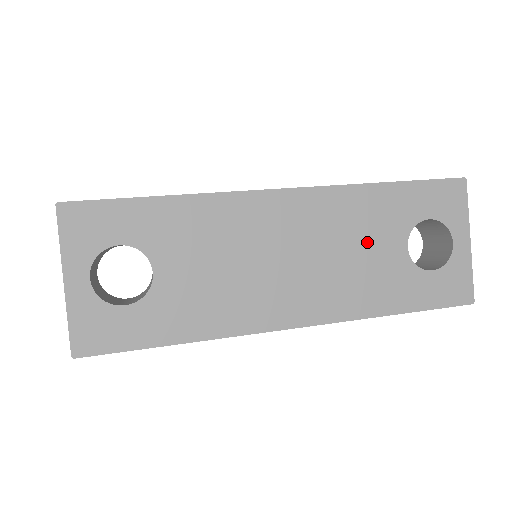
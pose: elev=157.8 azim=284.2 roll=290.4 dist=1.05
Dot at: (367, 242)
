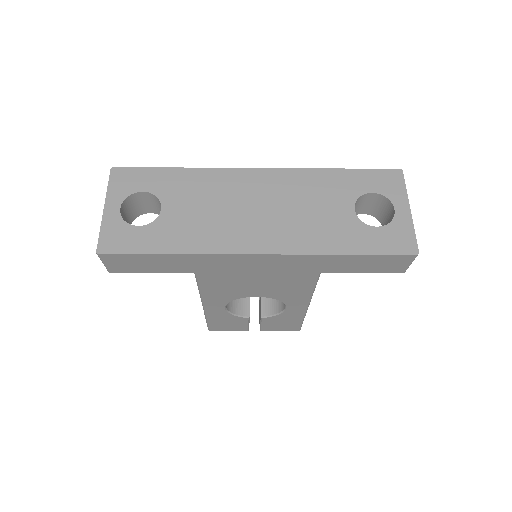
Dot at: (320, 203)
